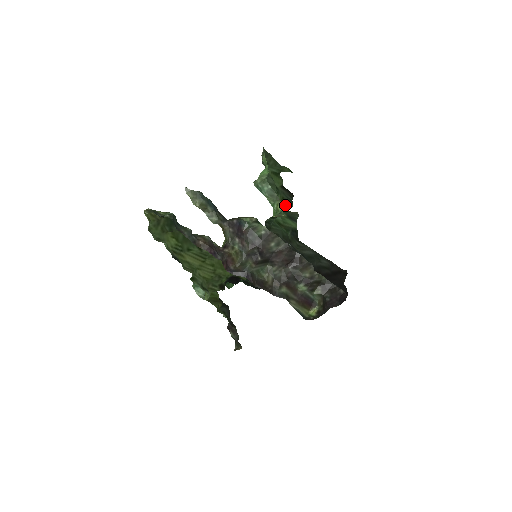
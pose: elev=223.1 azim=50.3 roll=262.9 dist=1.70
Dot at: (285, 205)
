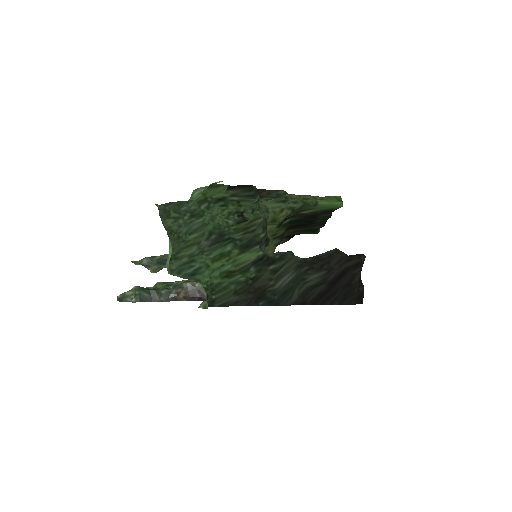
Dot at: (248, 204)
